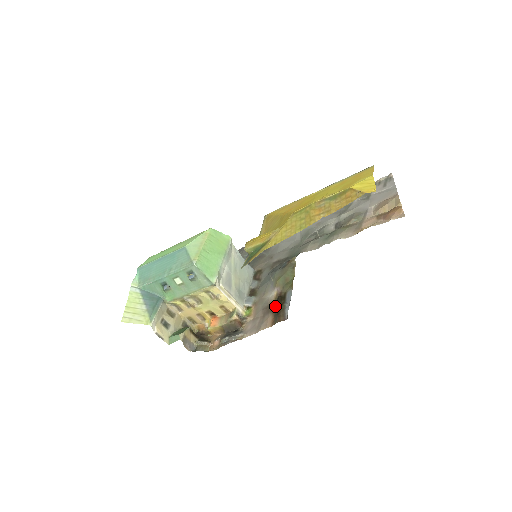
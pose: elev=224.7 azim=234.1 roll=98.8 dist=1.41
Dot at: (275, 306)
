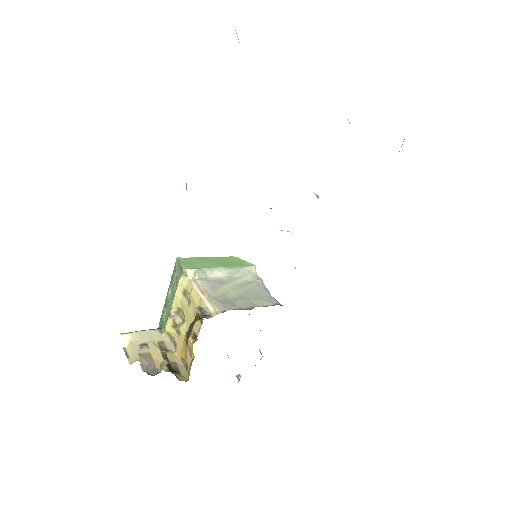
Dot at: occluded
